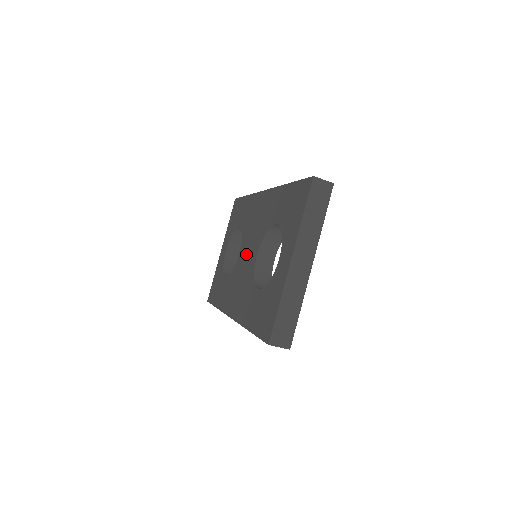
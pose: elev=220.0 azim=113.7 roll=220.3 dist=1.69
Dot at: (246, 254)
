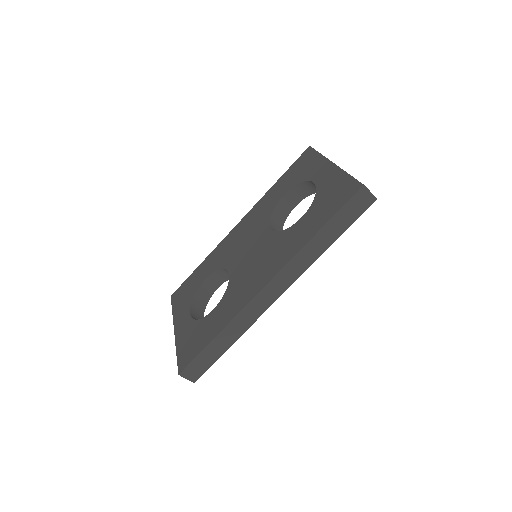
Dot at: (247, 253)
